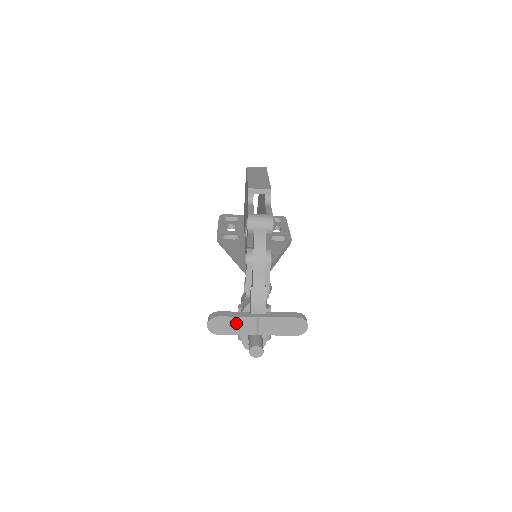
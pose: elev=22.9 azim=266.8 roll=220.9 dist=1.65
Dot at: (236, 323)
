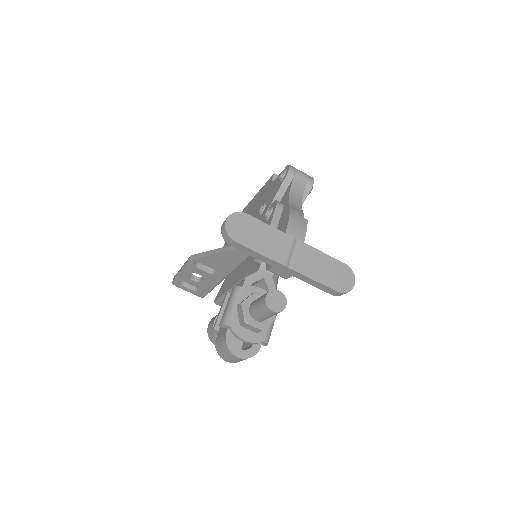
Dot at: (266, 235)
